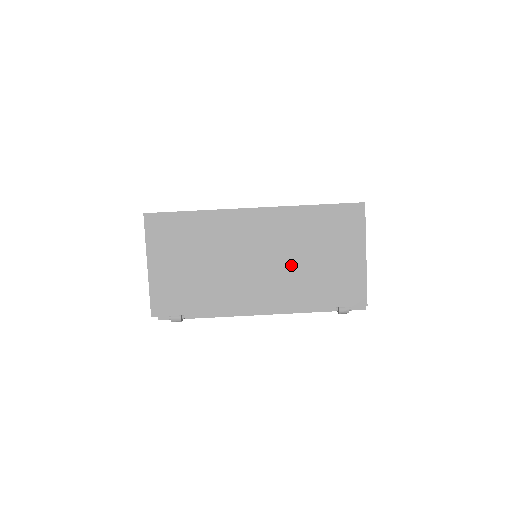
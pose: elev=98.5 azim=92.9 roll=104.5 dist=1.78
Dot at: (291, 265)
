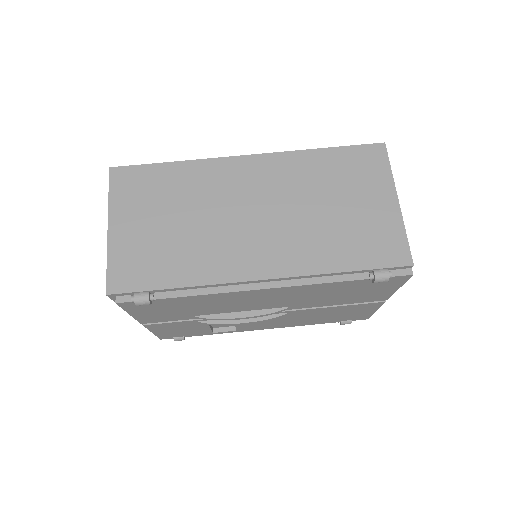
Dot at: (300, 218)
